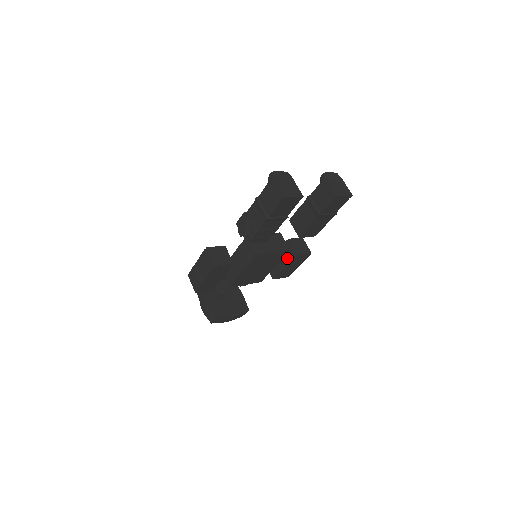
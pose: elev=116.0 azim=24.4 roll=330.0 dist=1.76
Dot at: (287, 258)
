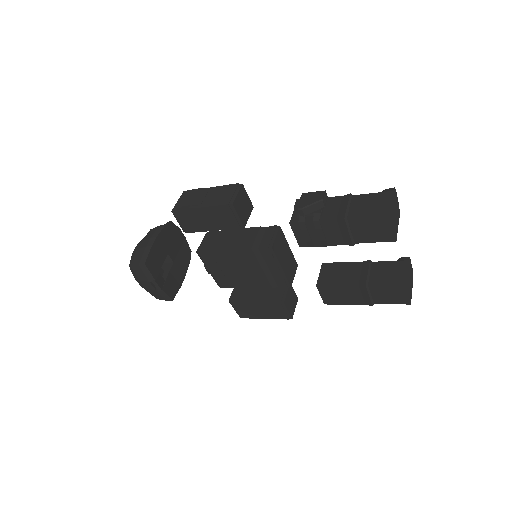
Dot at: (269, 296)
